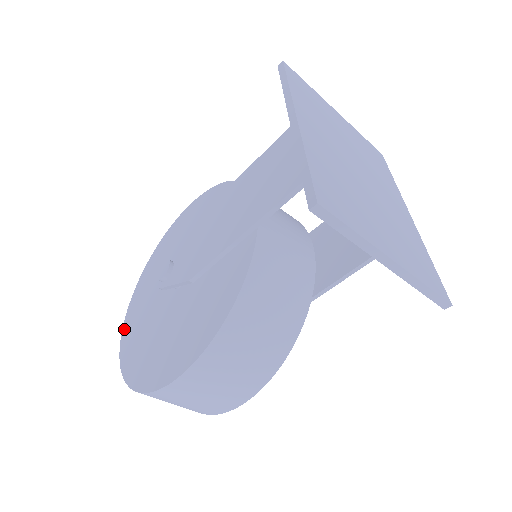
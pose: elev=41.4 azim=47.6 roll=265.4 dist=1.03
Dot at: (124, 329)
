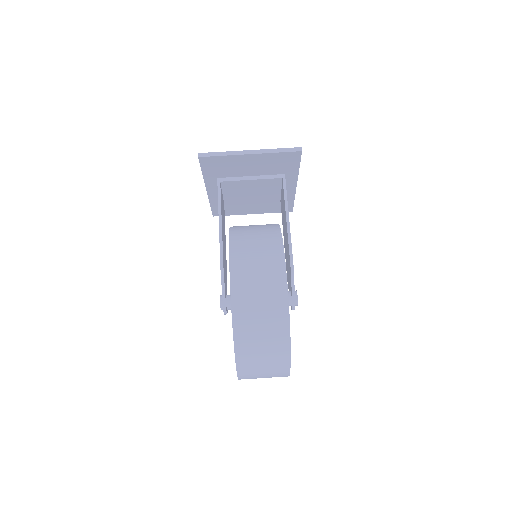
Dot at: occluded
